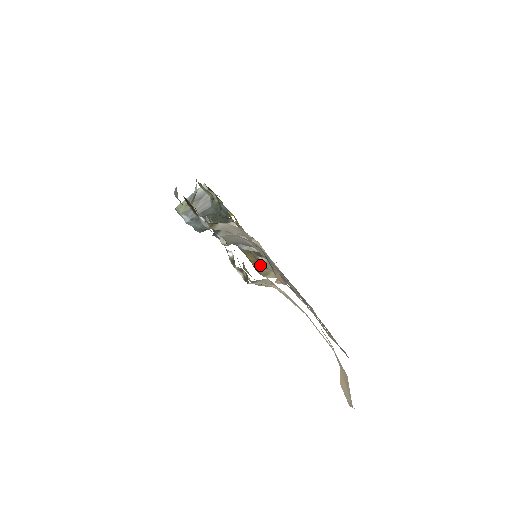
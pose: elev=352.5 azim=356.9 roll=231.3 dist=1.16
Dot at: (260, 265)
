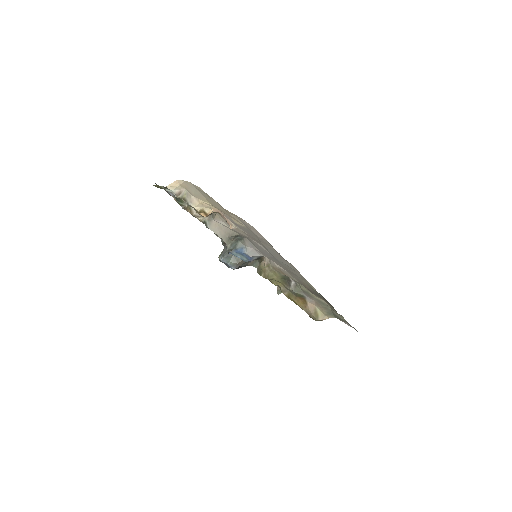
Dot at: (303, 302)
